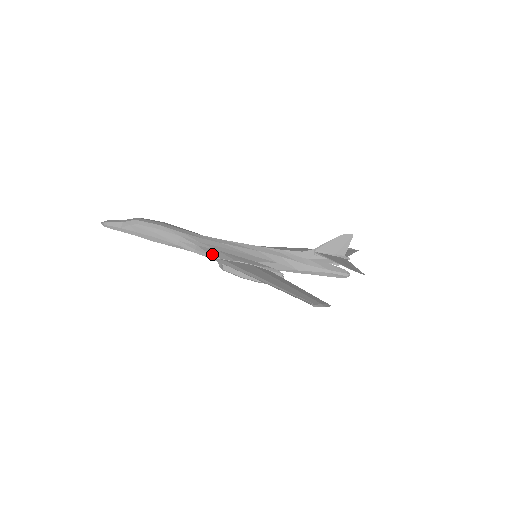
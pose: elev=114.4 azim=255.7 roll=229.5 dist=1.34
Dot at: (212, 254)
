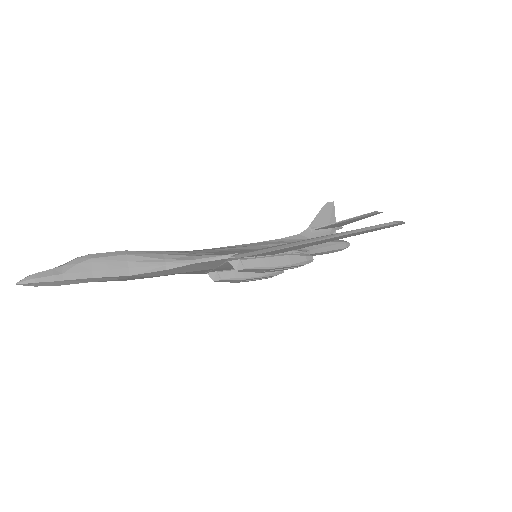
Dot at: (222, 254)
